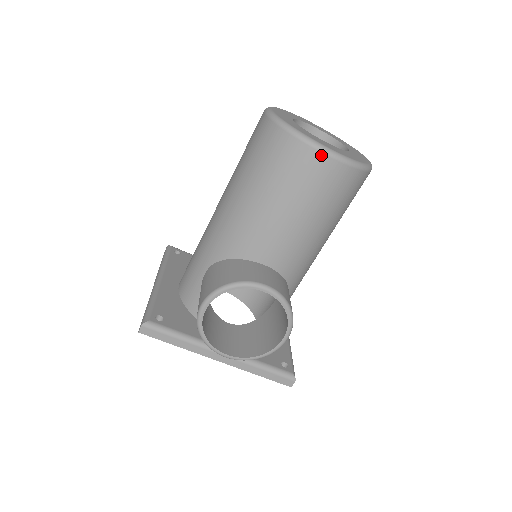
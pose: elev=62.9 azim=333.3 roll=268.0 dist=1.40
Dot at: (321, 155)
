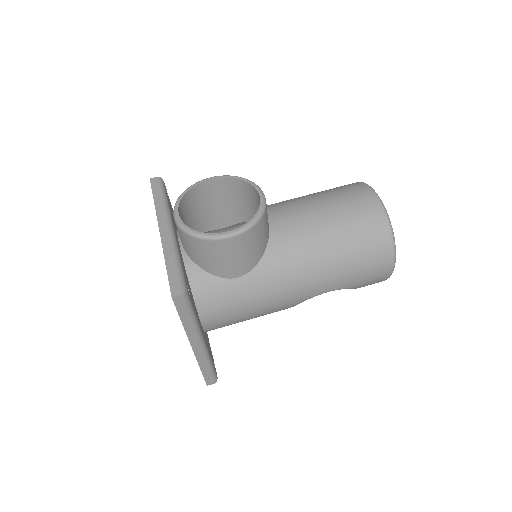
Dot at: (369, 190)
